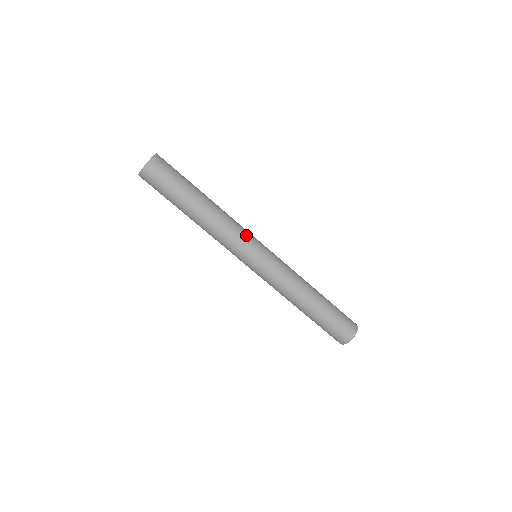
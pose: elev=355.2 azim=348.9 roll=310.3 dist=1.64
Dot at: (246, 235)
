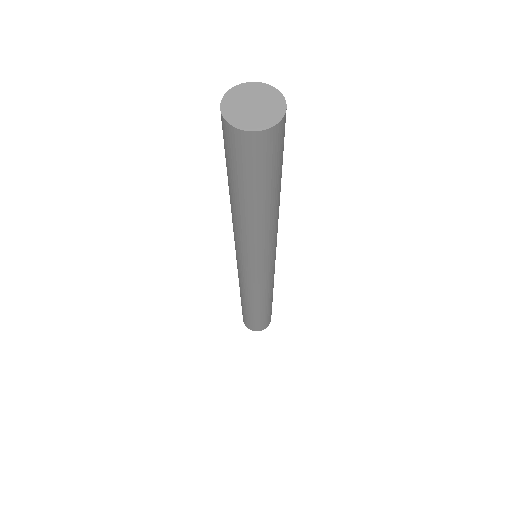
Dot at: (260, 258)
